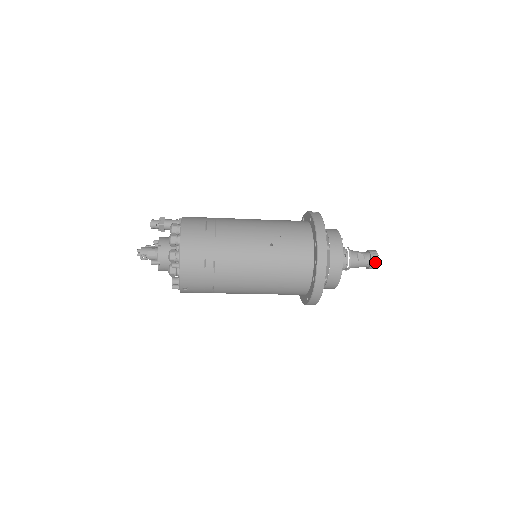
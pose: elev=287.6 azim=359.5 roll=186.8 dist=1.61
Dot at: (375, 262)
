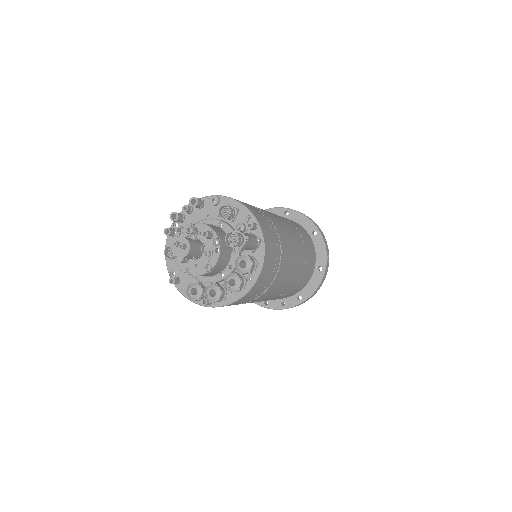
Dot at: occluded
